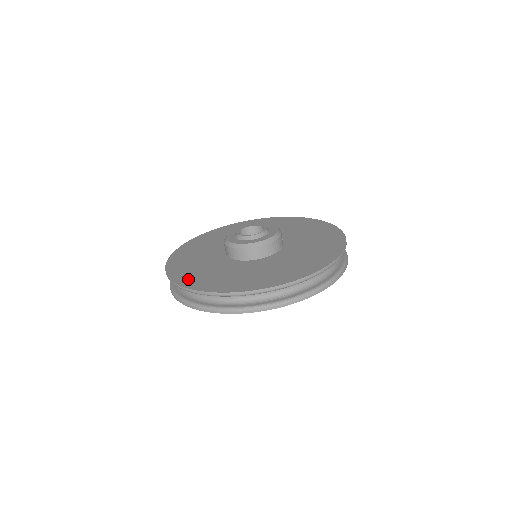
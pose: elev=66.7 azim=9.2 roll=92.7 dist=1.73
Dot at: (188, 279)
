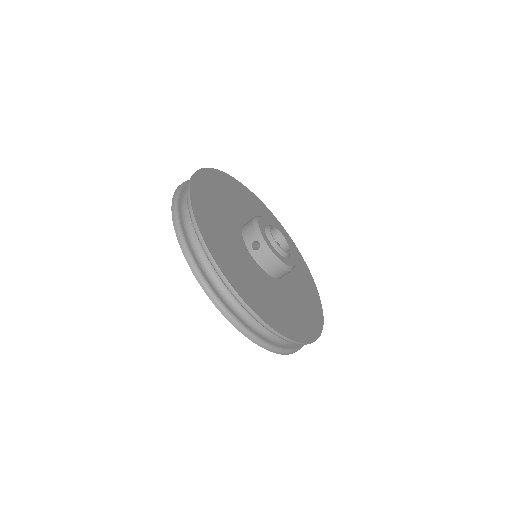
Dot at: (265, 311)
